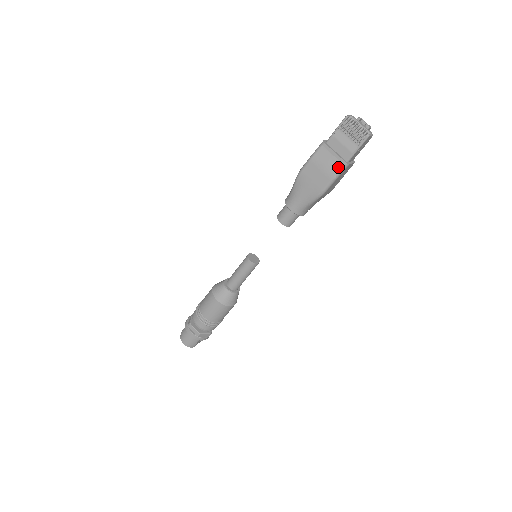
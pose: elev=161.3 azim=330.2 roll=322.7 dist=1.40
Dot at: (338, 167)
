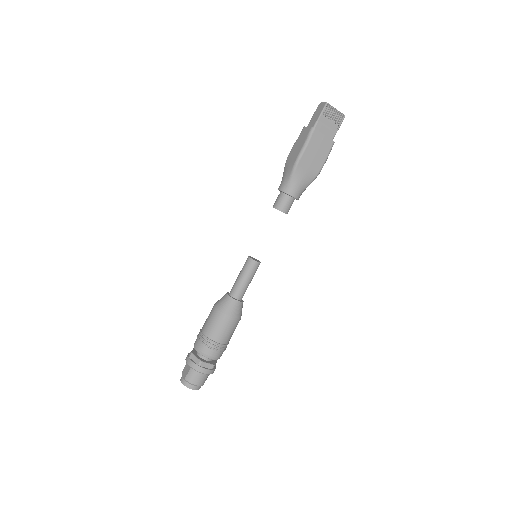
Dot at: (329, 147)
